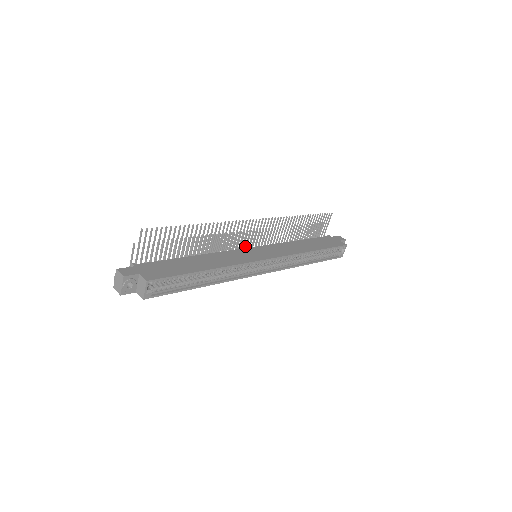
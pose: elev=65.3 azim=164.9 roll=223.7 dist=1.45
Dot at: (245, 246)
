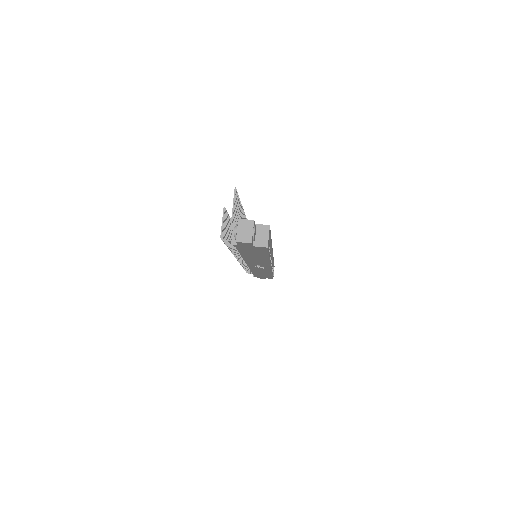
Dot at: occluded
